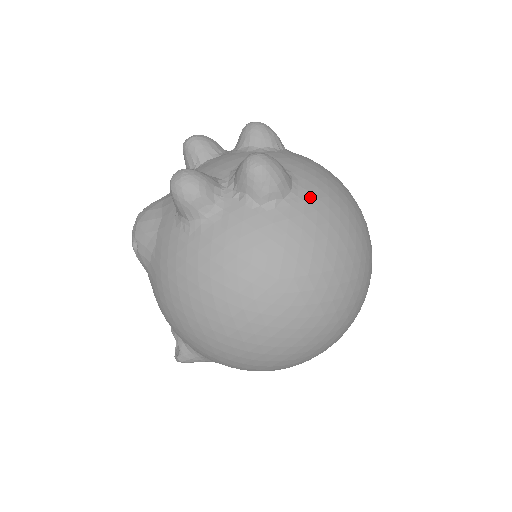
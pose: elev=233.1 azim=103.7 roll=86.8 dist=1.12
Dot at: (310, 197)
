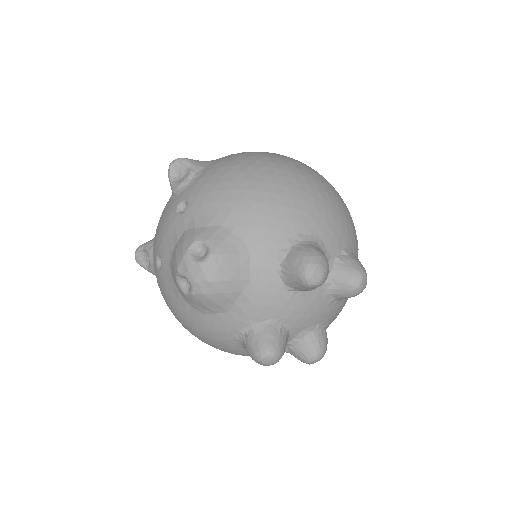
Dot at: occluded
